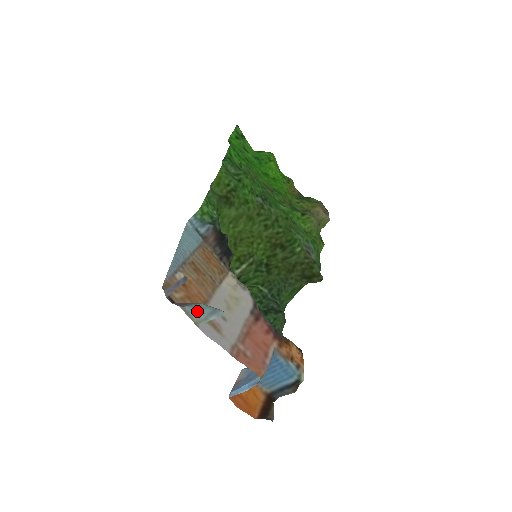
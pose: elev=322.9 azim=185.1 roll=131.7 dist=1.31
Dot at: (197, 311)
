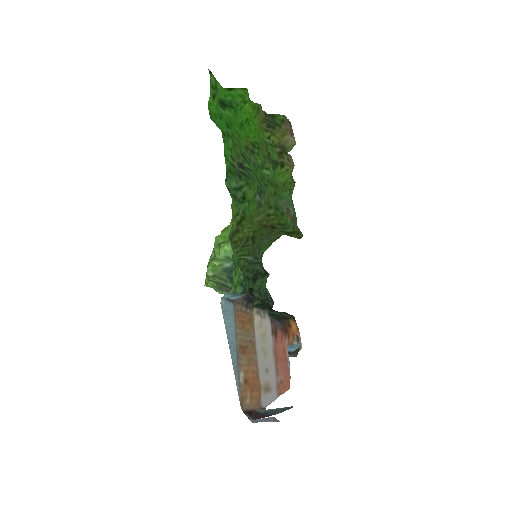
Dot at: (270, 410)
